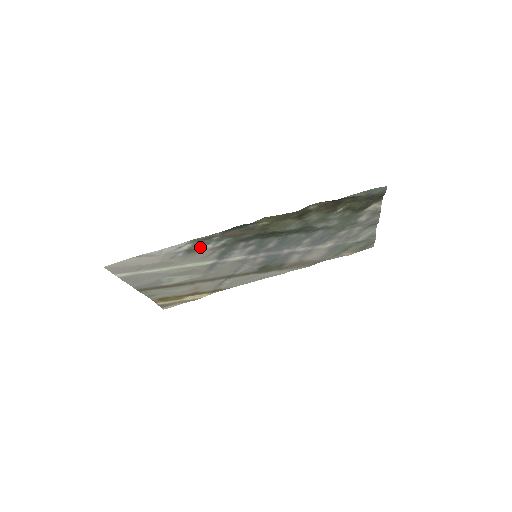
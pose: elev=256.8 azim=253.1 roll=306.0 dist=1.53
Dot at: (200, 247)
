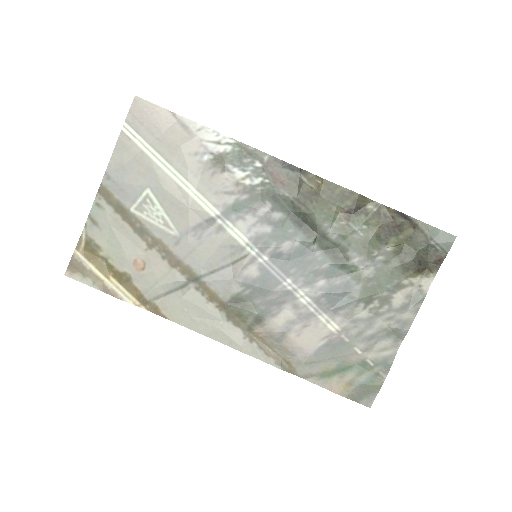
Dot at: (232, 165)
